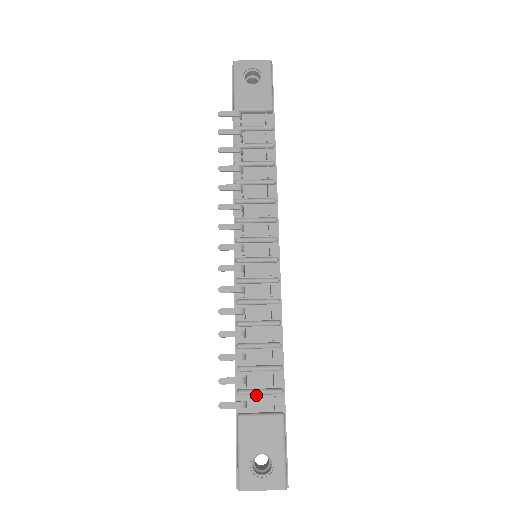
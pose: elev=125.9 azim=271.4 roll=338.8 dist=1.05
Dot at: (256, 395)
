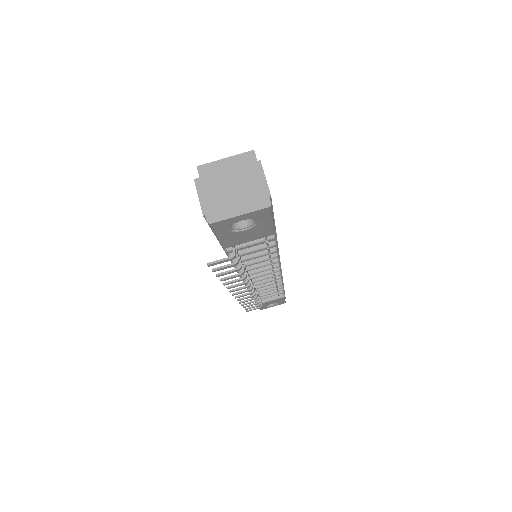
Dot at: (266, 295)
